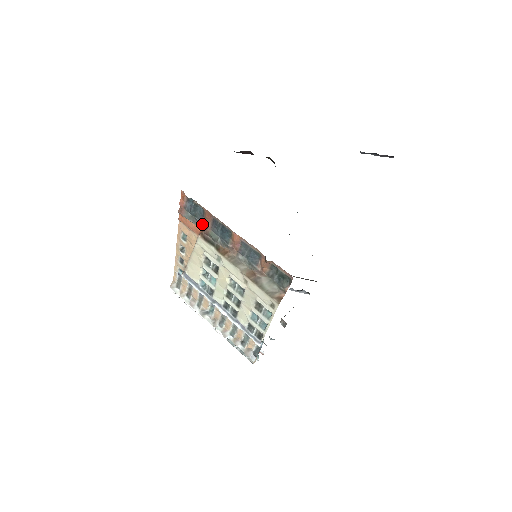
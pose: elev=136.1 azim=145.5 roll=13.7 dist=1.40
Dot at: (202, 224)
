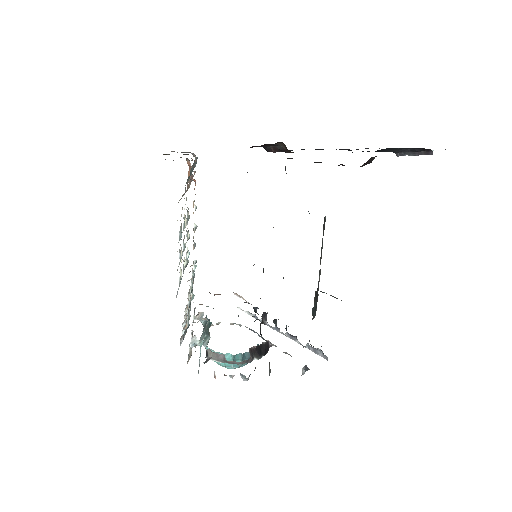
Dot at: occluded
